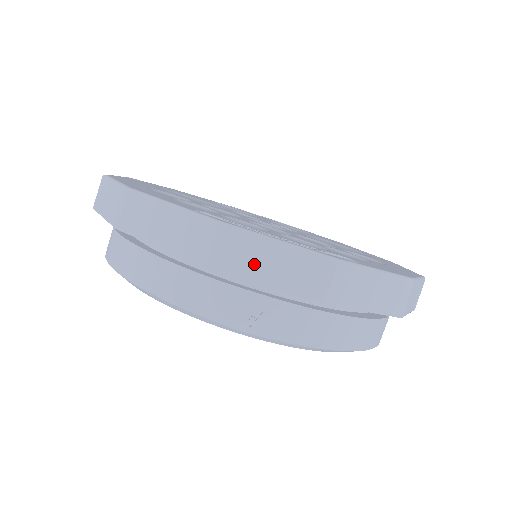
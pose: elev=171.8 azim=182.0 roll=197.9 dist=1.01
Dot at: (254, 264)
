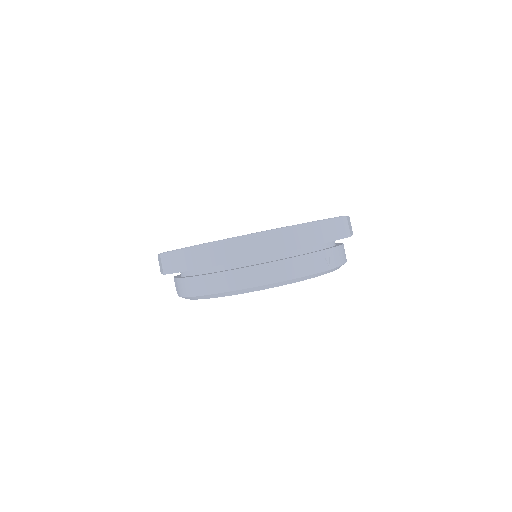
Dot at: (328, 233)
